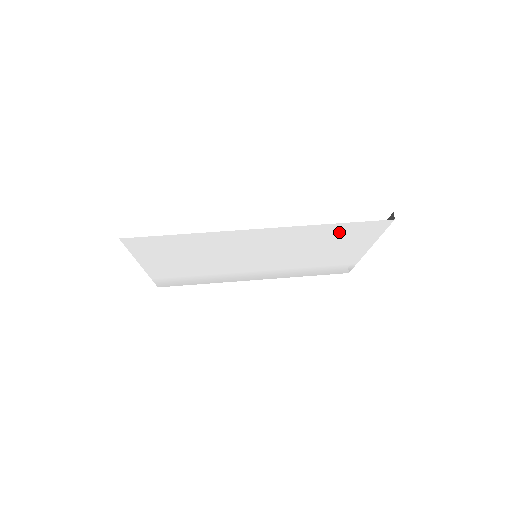
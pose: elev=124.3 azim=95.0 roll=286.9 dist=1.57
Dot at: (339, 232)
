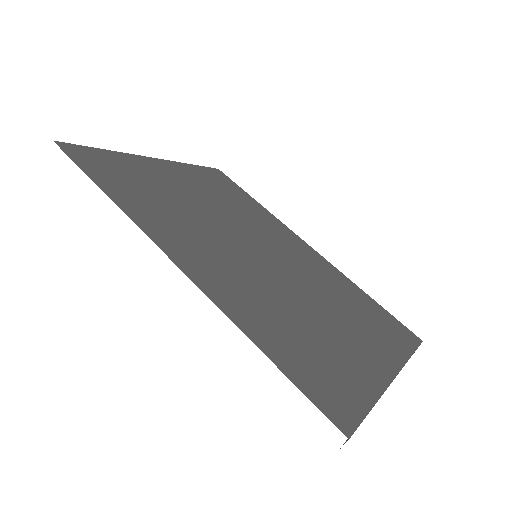
Dot at: occluded
